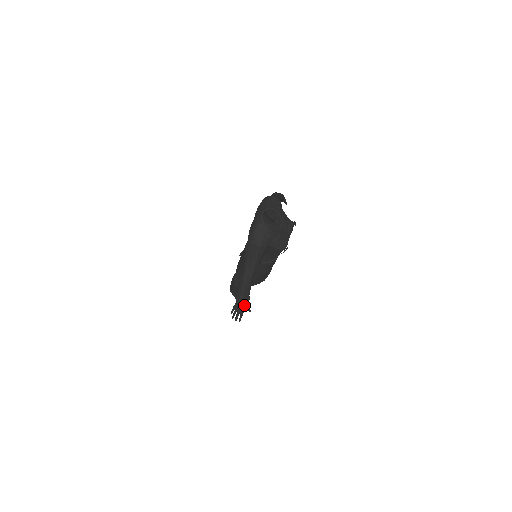
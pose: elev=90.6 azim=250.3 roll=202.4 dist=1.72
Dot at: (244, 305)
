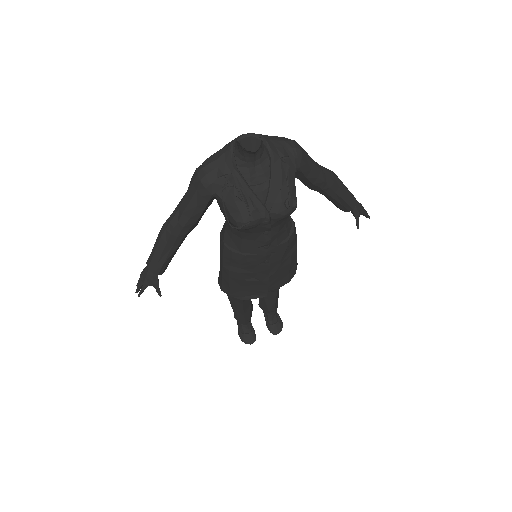
Dot at: (151, 273)
